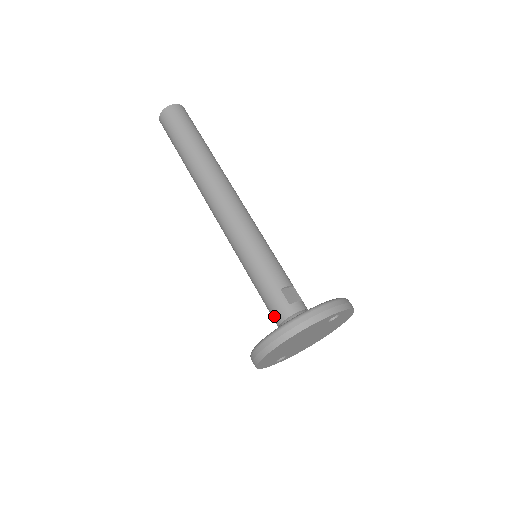
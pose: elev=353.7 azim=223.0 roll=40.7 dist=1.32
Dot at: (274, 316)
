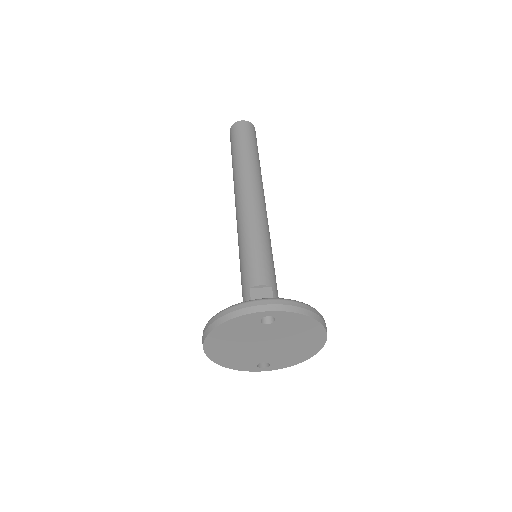
Dot at: occluded
